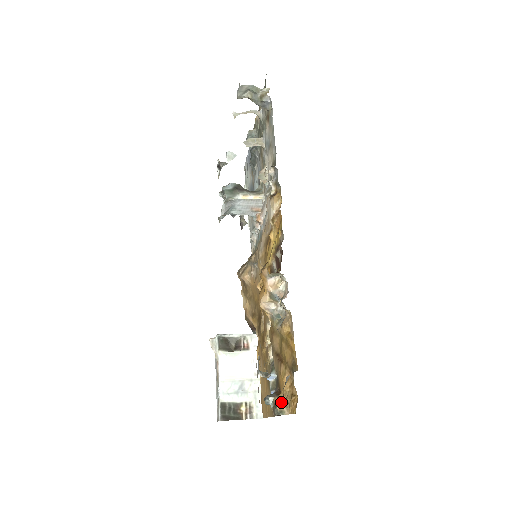
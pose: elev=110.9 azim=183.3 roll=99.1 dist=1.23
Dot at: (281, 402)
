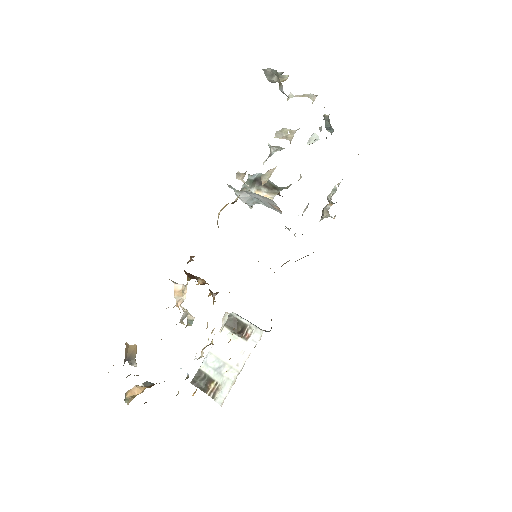
Dot at: (137, 393)
